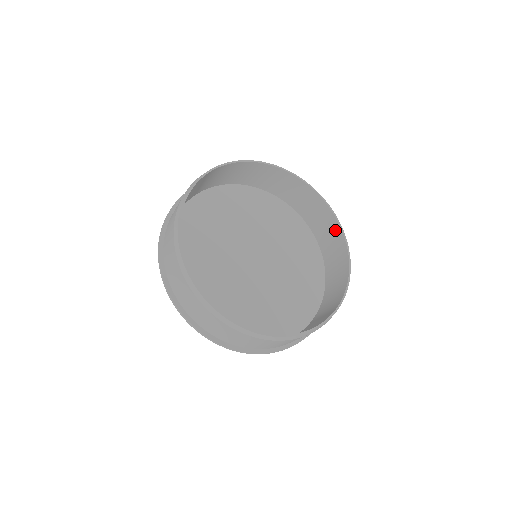
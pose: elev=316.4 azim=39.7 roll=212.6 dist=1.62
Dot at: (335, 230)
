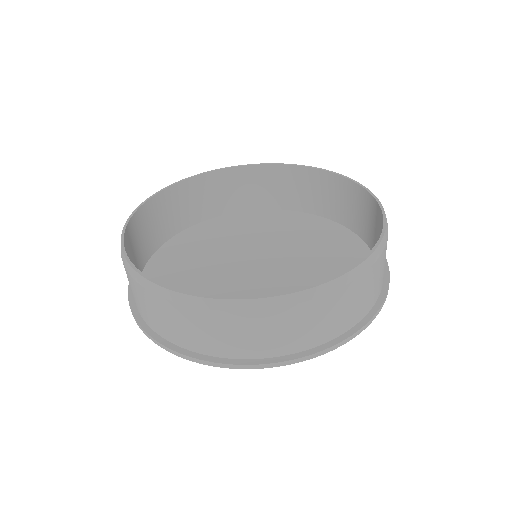
Dot at: (374, 211)
